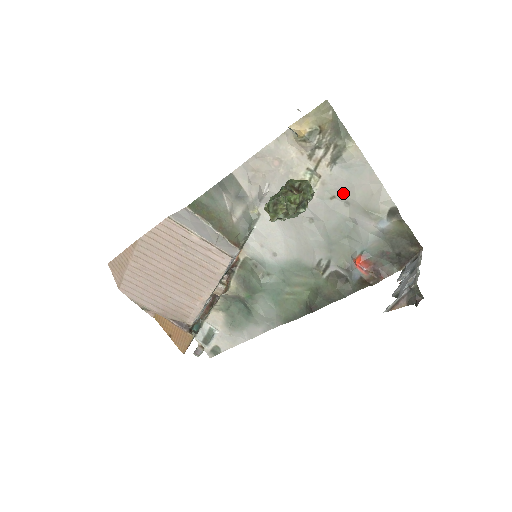
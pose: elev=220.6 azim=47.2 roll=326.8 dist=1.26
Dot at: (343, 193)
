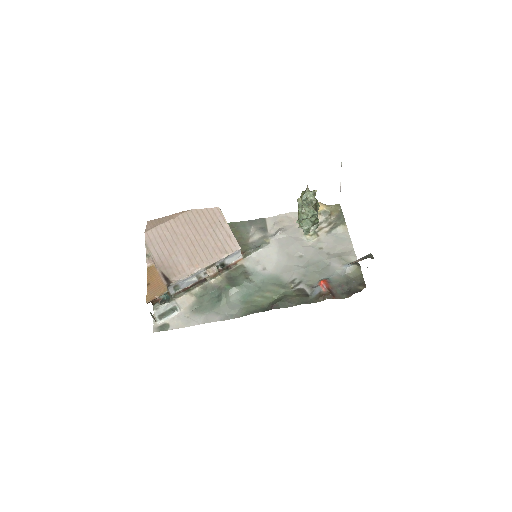
Dot at: (329, 247)
